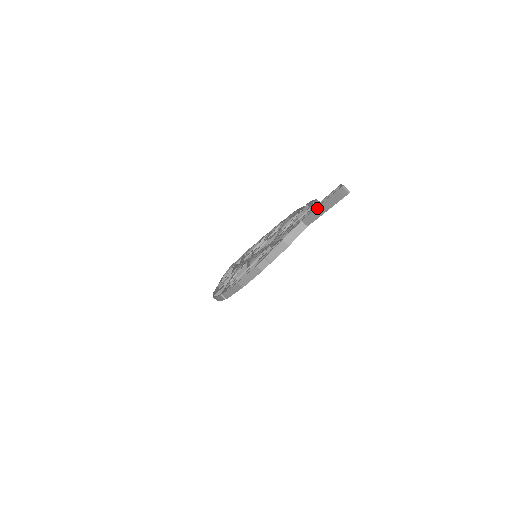
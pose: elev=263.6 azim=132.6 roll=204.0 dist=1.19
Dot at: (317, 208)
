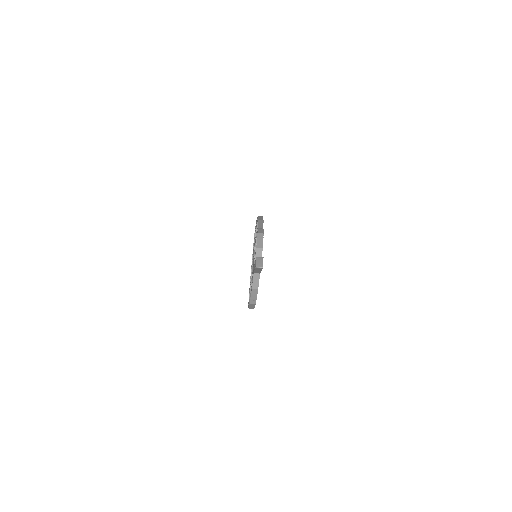
Dot at: (255, 271)
